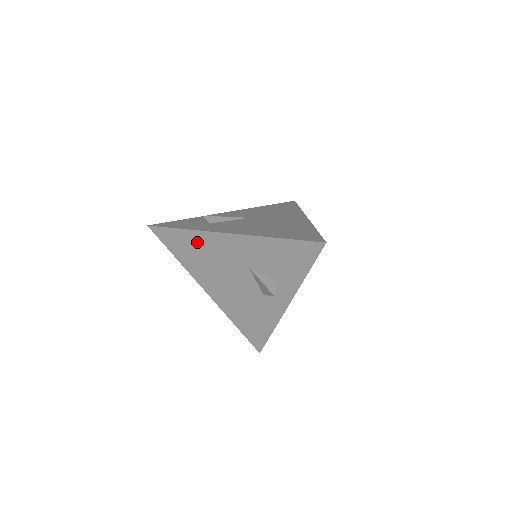
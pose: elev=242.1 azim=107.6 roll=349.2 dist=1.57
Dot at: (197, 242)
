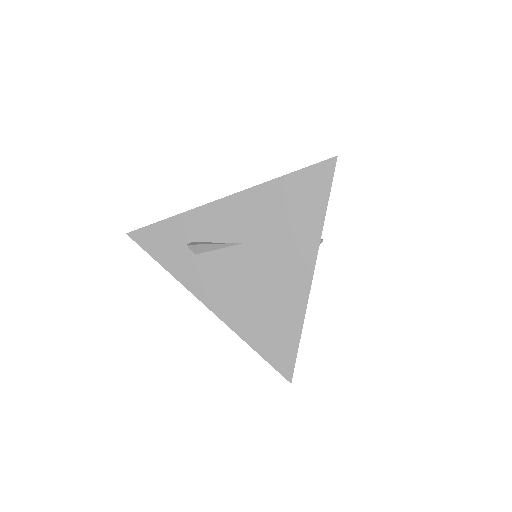
Dot at: occluded
